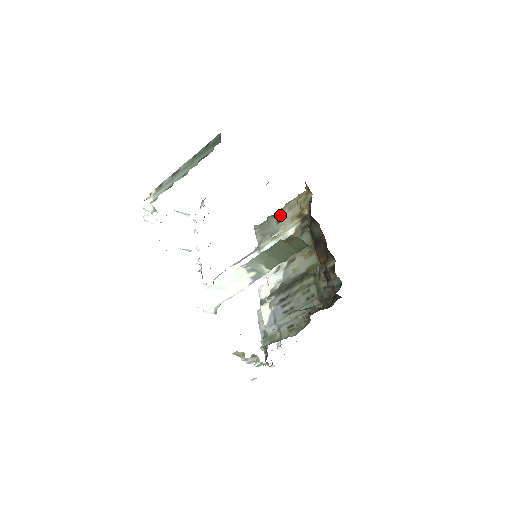
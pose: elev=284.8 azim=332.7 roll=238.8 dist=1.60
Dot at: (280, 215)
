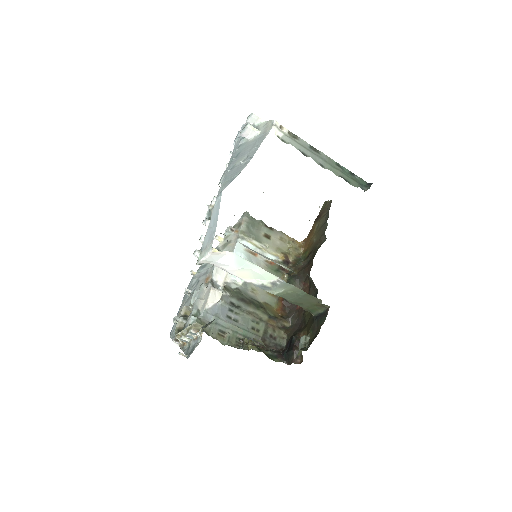
Dot at: (271, 233)
